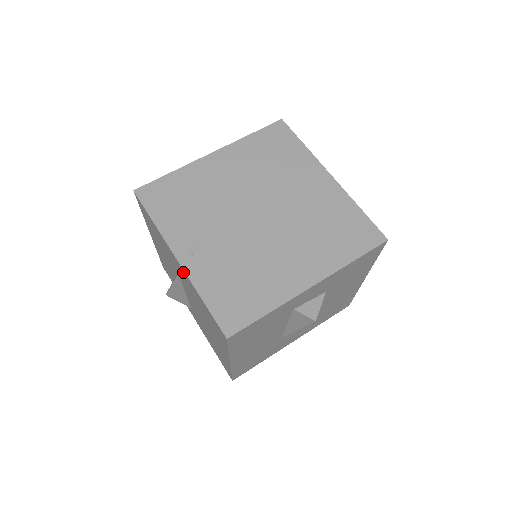
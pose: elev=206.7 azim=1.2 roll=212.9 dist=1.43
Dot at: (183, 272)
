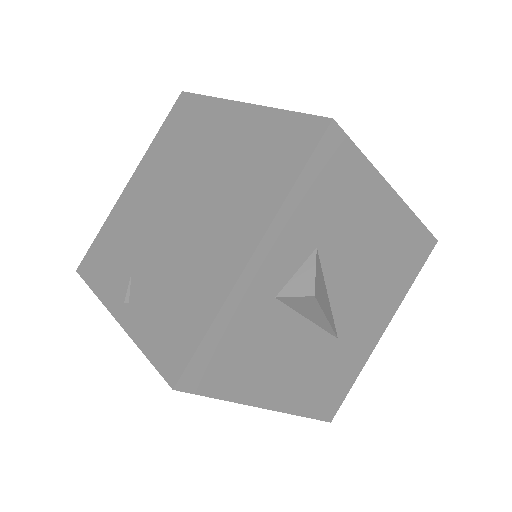
Dot at: occluded
